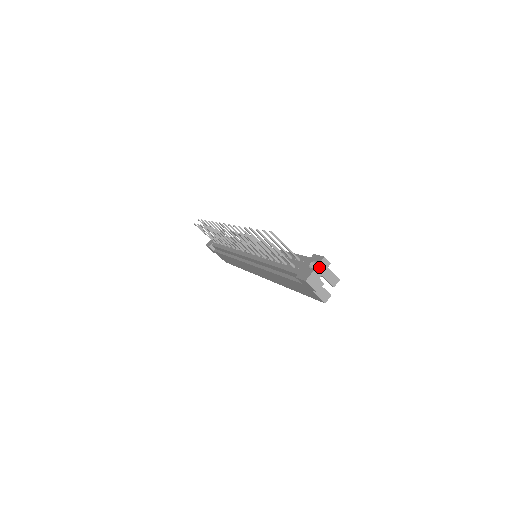
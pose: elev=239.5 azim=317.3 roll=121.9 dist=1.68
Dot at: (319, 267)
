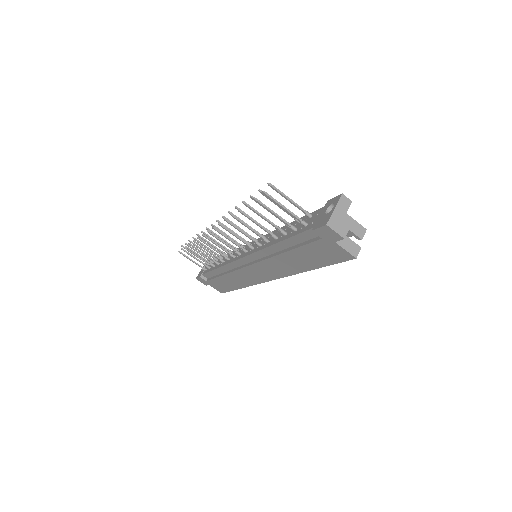
Dot at: (339, 207)
